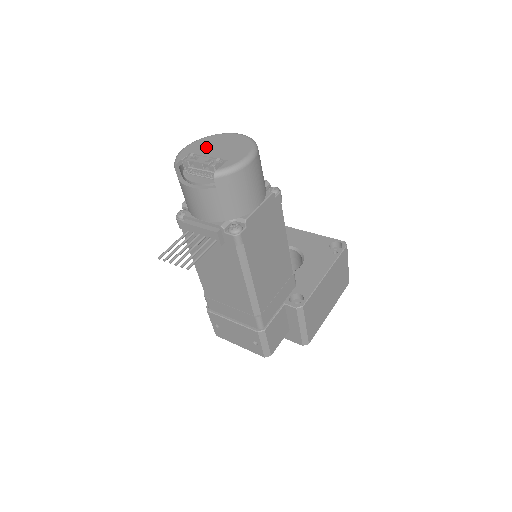
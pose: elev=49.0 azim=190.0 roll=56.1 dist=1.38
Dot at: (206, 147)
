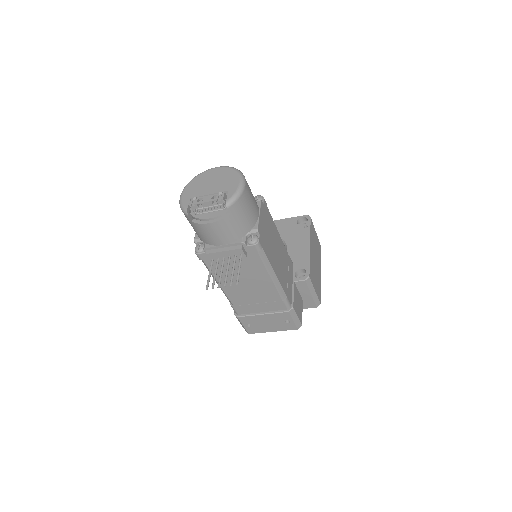
Dot at: (200, 188)
